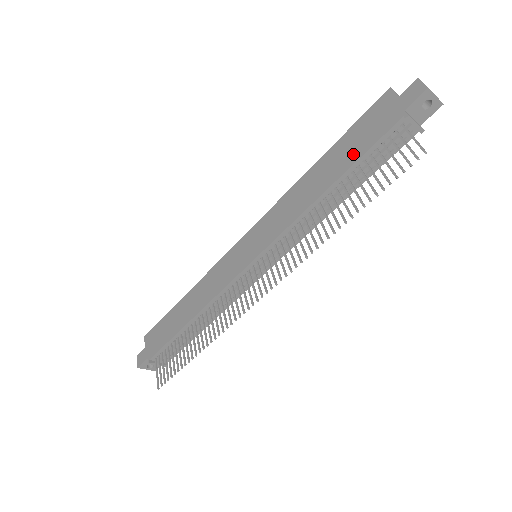
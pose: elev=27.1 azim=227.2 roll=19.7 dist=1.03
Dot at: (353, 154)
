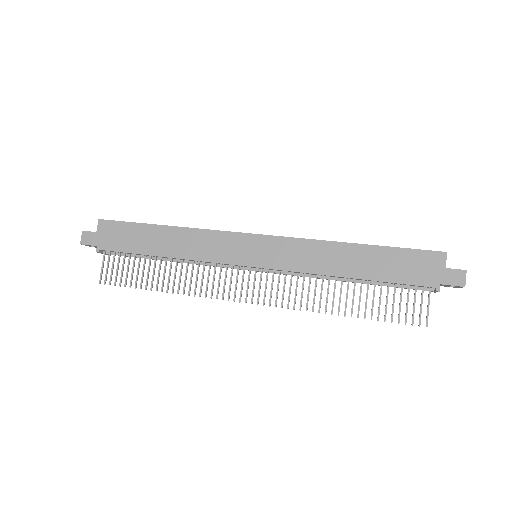
Dot at: (386, 273)
